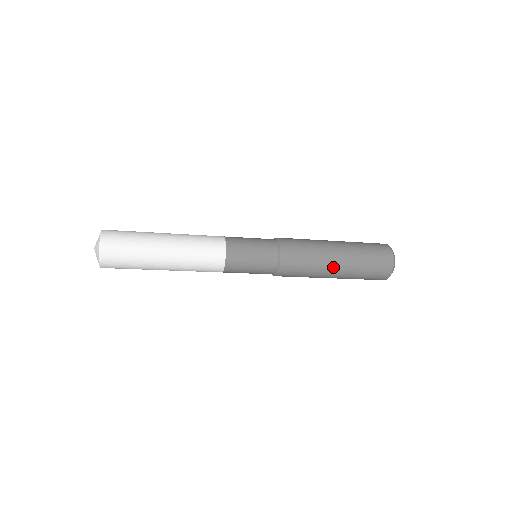
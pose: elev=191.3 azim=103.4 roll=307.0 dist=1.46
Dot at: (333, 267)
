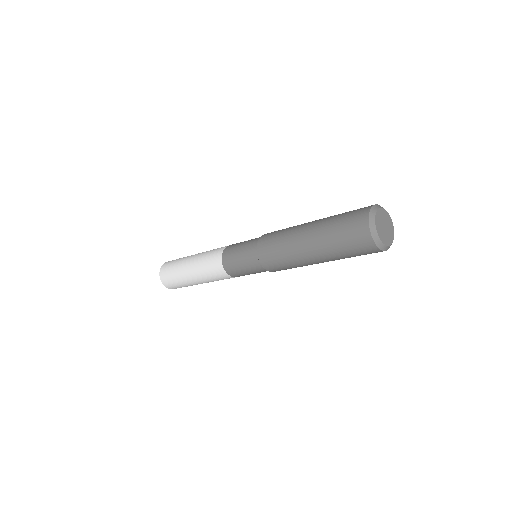
Dot at: (314, 262)
